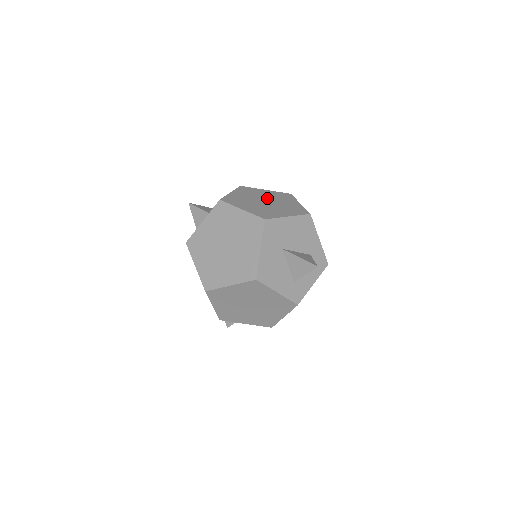
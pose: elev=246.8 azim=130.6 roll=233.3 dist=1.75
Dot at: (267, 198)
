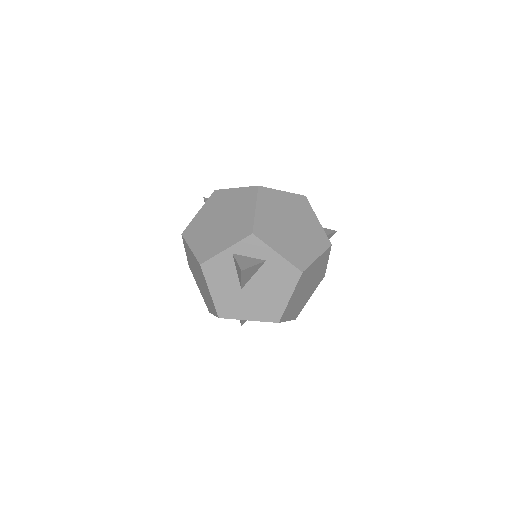
Dot at: occluded
